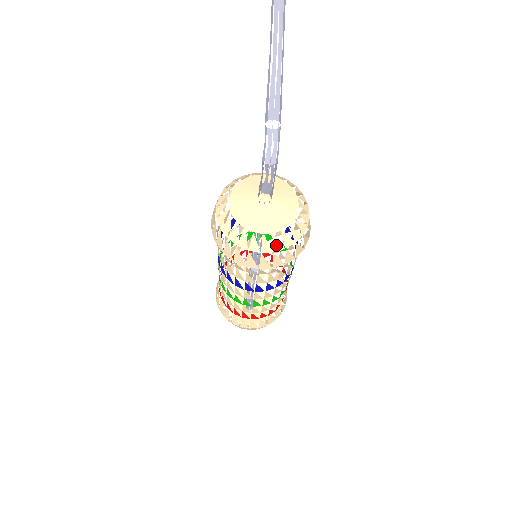
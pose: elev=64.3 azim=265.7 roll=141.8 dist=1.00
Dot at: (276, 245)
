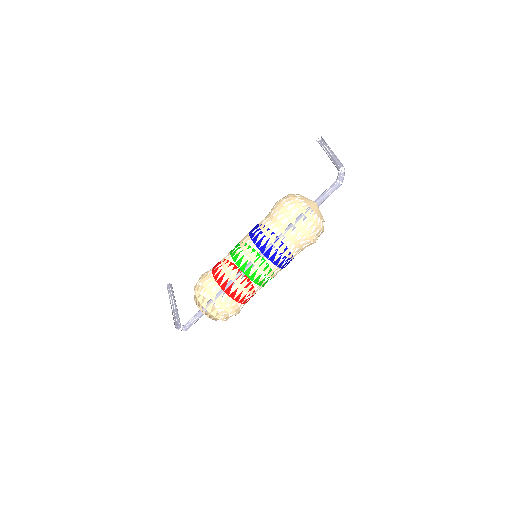
Dot at: (320, 225)
